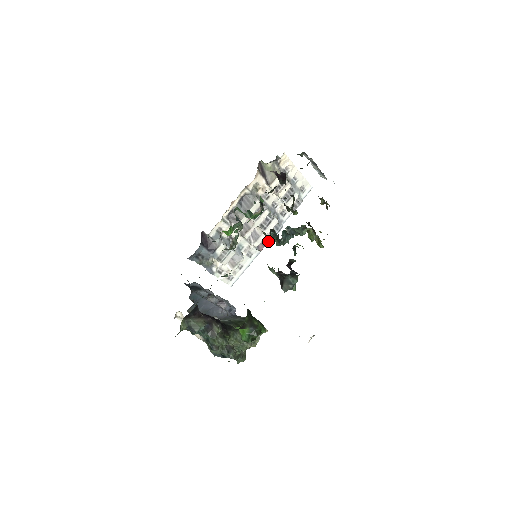
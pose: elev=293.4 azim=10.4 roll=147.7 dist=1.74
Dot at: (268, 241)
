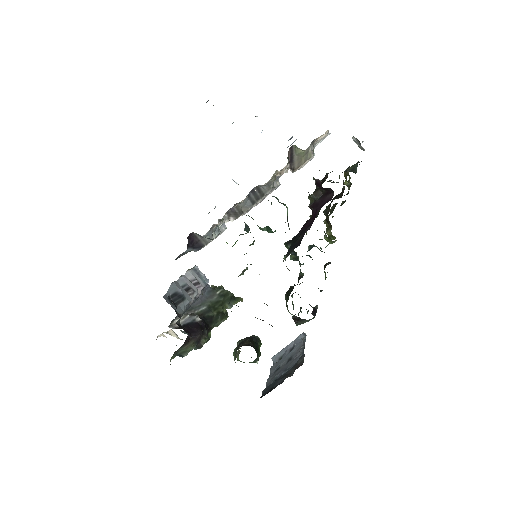
Dot at: (258, 203)
